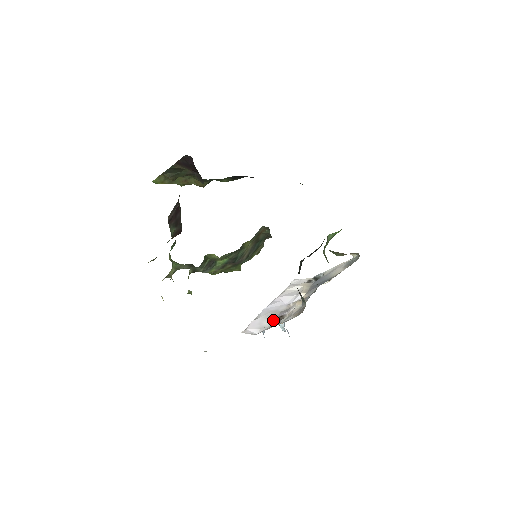
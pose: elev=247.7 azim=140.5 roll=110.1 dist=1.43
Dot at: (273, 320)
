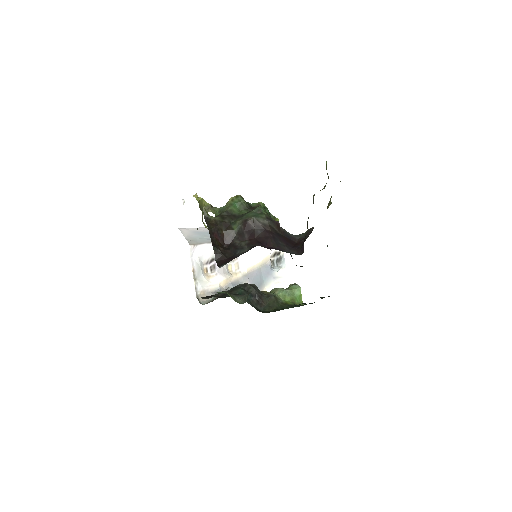
Dot at: (212, 260)
